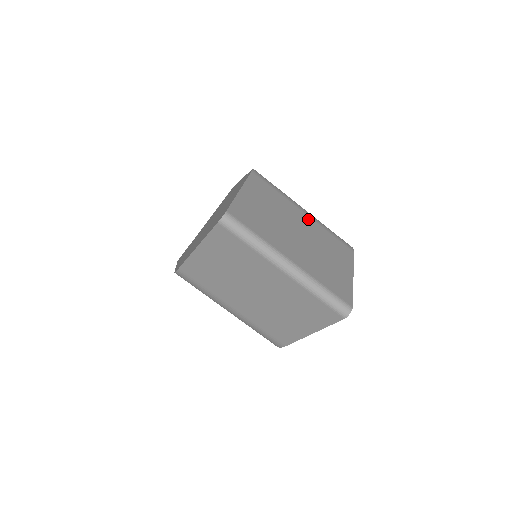
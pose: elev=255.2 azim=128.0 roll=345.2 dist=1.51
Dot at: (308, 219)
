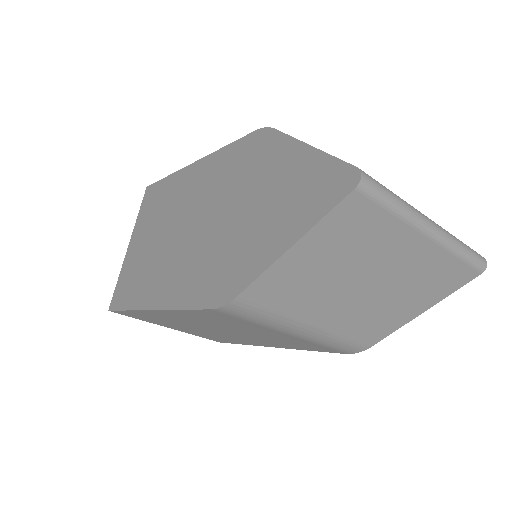
Dot at: occluded
